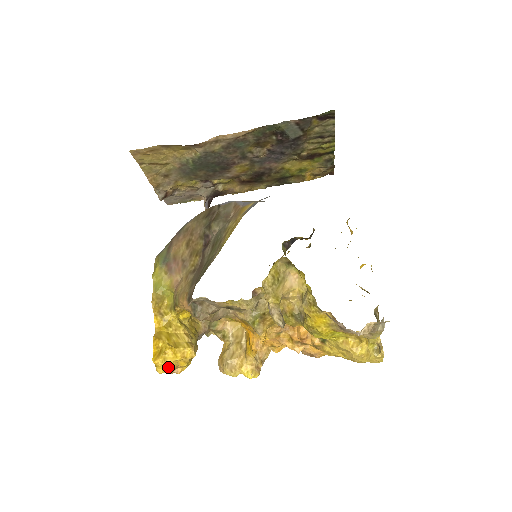
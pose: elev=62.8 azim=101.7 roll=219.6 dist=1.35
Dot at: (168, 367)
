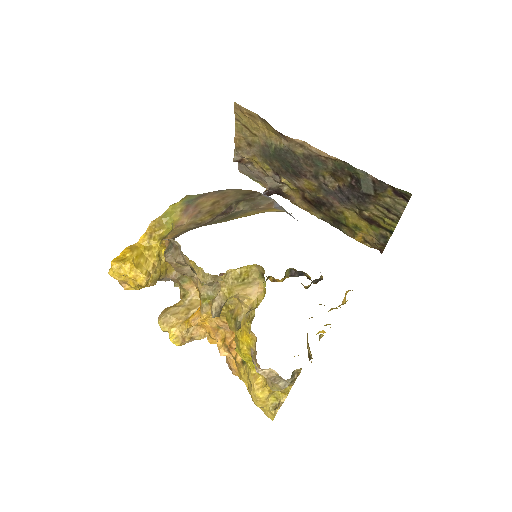
Dot at: (118, 275)
